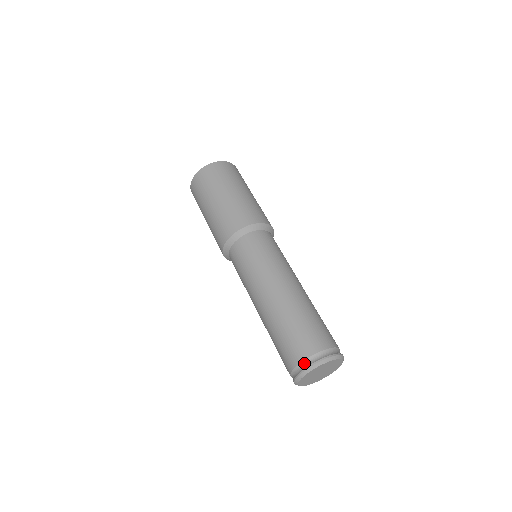
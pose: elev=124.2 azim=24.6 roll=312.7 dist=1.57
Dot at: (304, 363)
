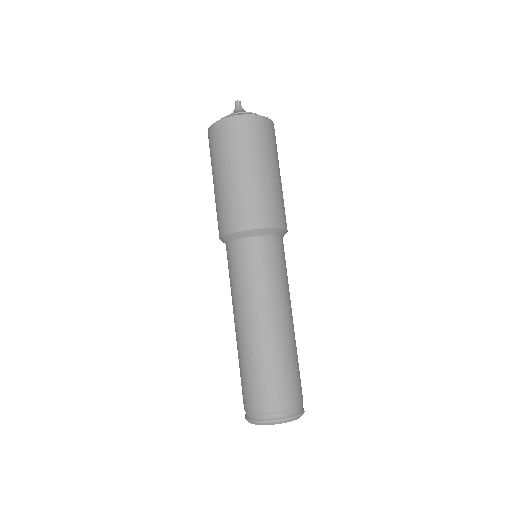
Dot at: (269, 415)
